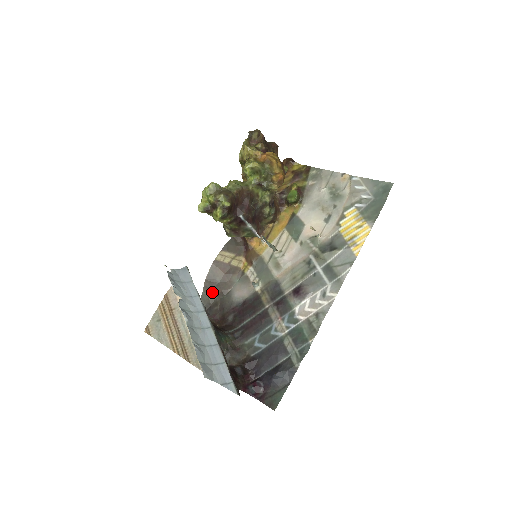
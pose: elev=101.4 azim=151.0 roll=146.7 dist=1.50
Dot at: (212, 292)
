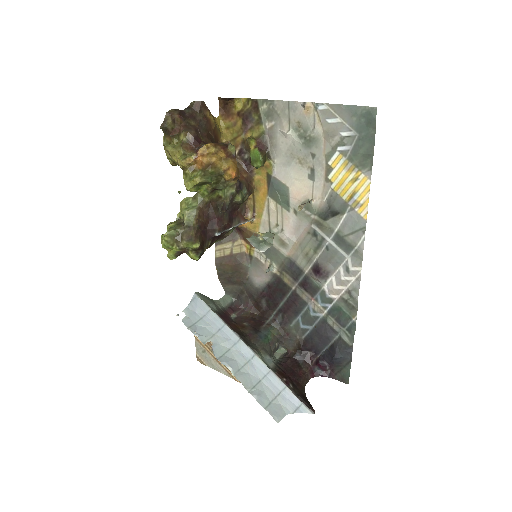
Dot at: (232, 284)
